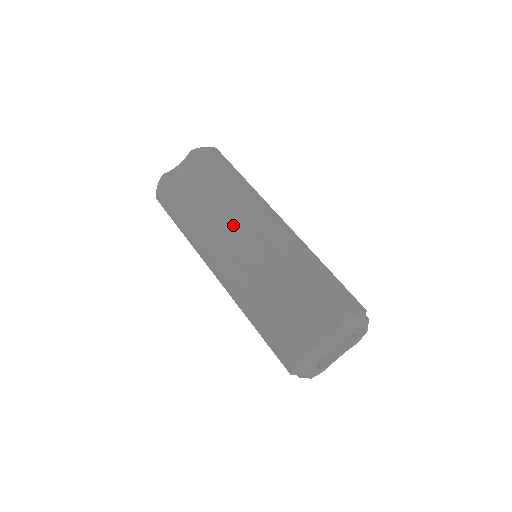
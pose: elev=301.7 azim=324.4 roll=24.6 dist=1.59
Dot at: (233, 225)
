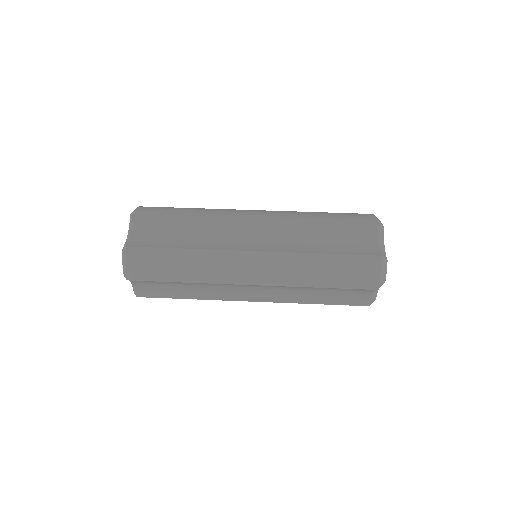
Dot at: (232, 233)
